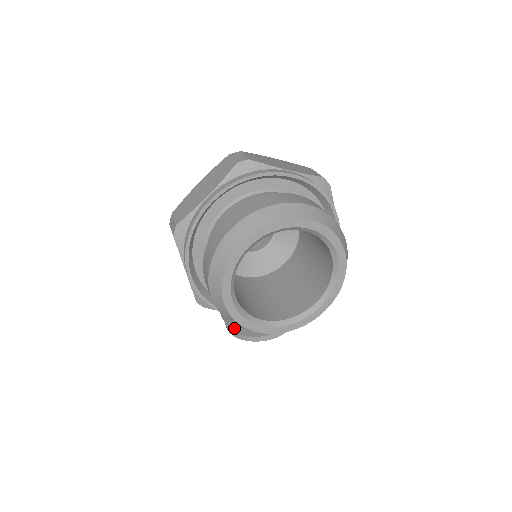
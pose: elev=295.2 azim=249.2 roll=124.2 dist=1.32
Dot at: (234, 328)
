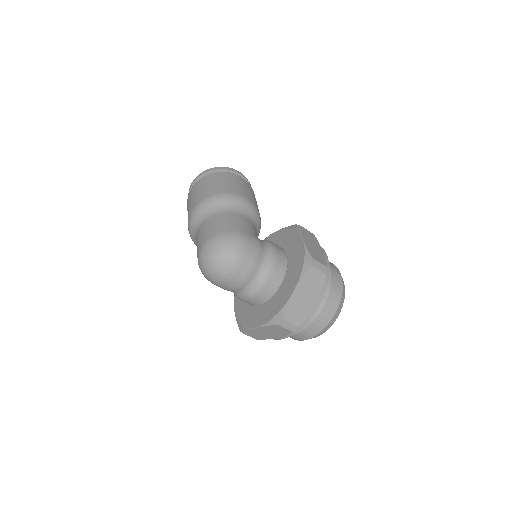
Dot at: occluded
